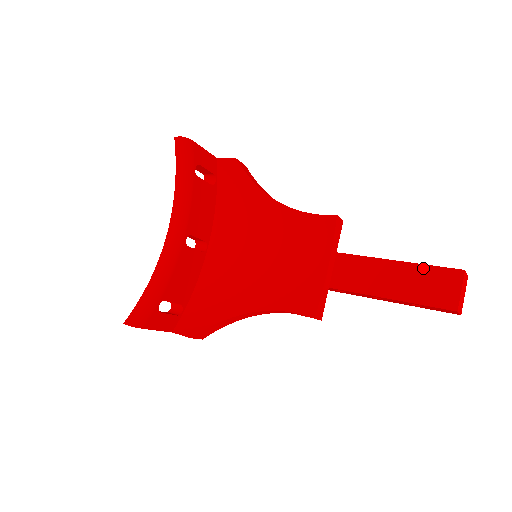
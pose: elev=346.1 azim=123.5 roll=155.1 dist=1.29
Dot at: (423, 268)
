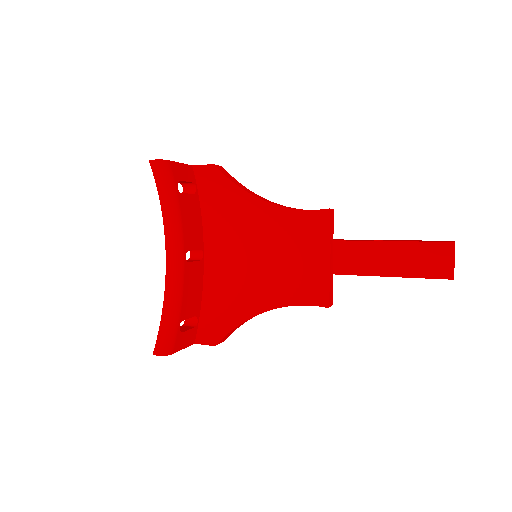
Dot at: (417, 245)
